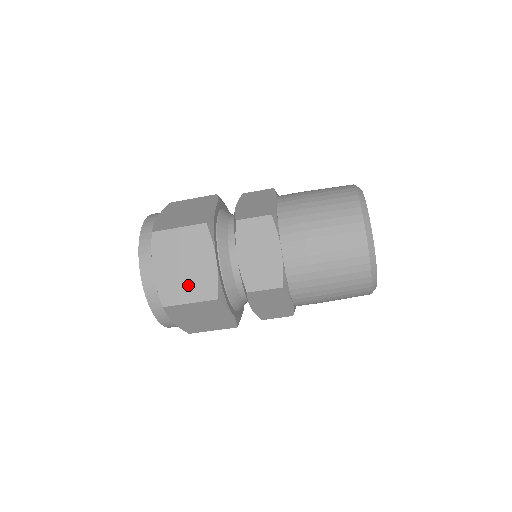
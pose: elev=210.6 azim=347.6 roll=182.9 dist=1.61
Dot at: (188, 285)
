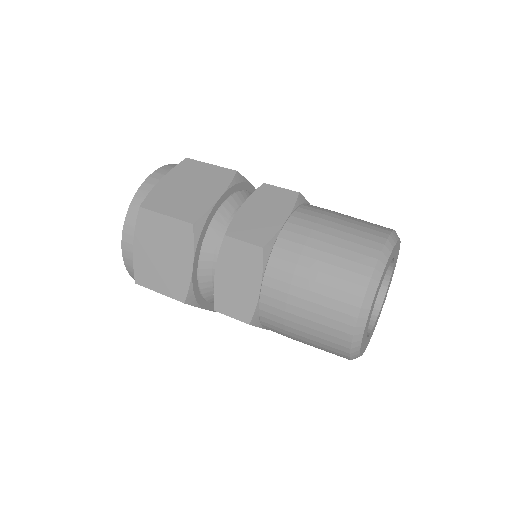
Dot at: (178, 202)
